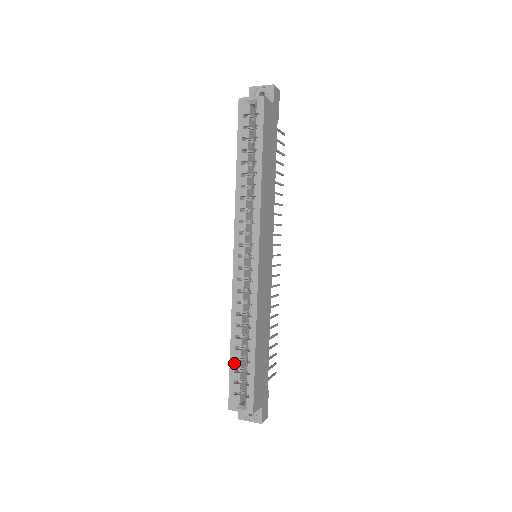
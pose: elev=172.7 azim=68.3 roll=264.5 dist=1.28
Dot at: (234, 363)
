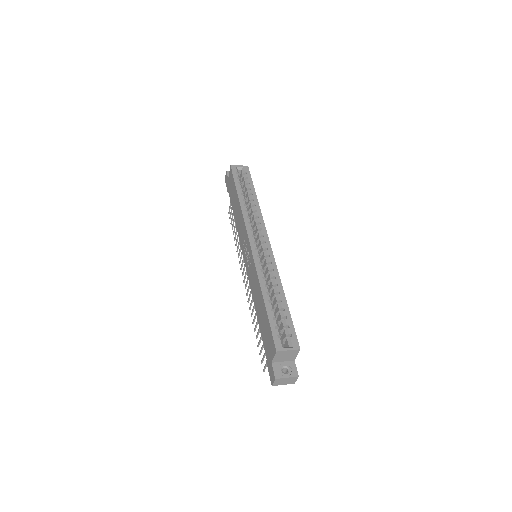
Dot at: (271, 313)
